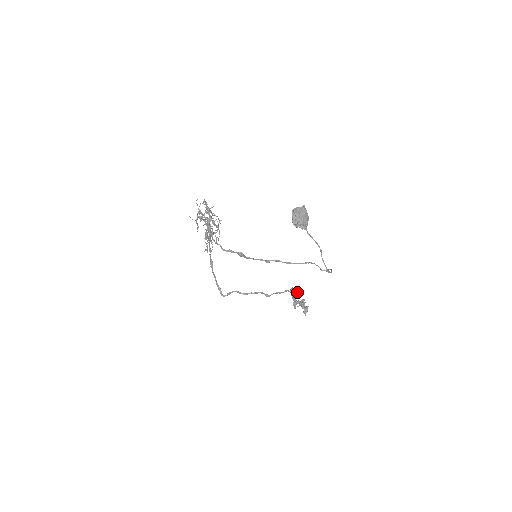
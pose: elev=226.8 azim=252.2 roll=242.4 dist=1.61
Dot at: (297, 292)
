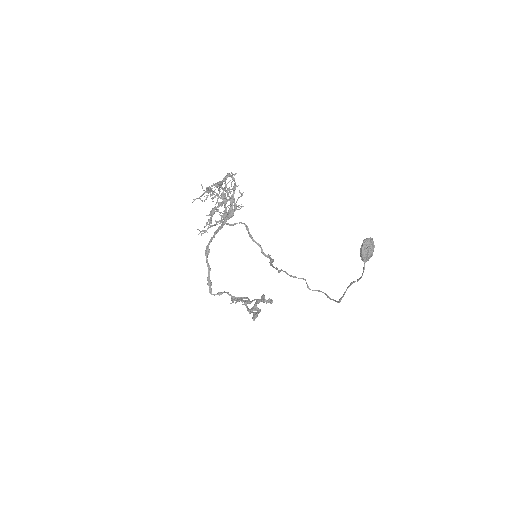
Dot at: (272, 302)
